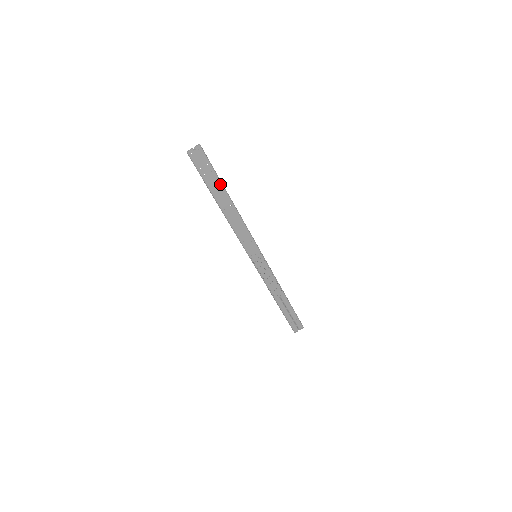
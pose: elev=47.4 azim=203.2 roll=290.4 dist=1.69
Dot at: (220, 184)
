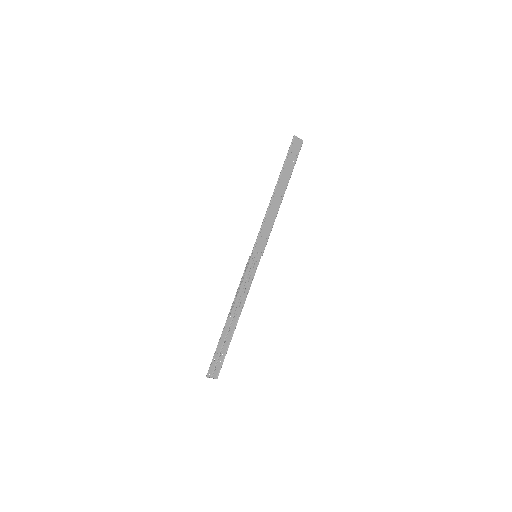
Dot at: (290, 176)
